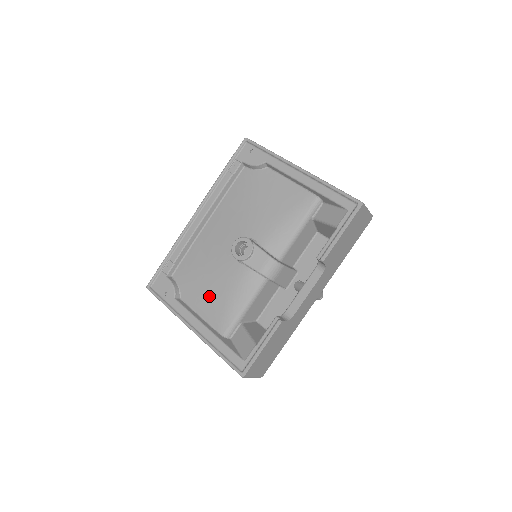
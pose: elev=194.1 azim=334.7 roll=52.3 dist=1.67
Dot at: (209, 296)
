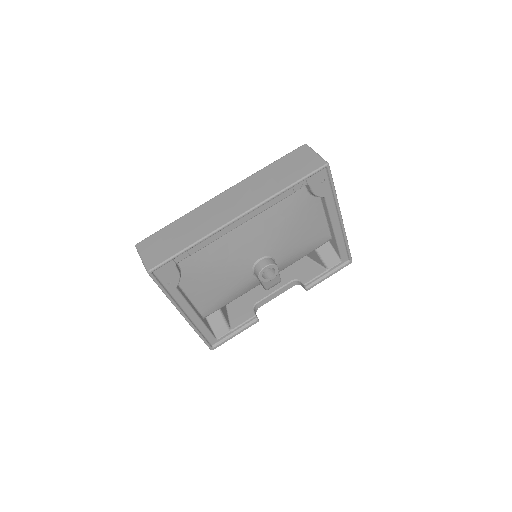
Dot at: (210, 290)
